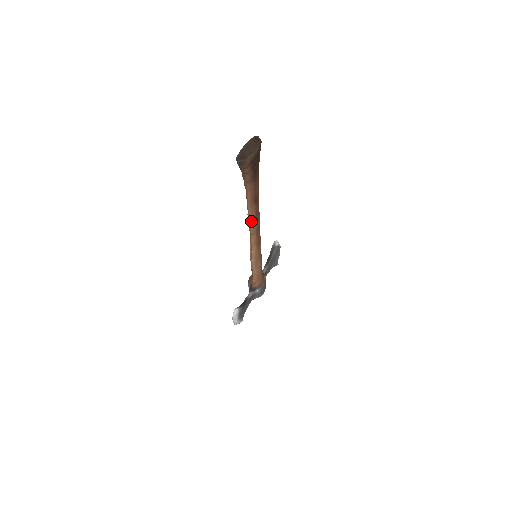
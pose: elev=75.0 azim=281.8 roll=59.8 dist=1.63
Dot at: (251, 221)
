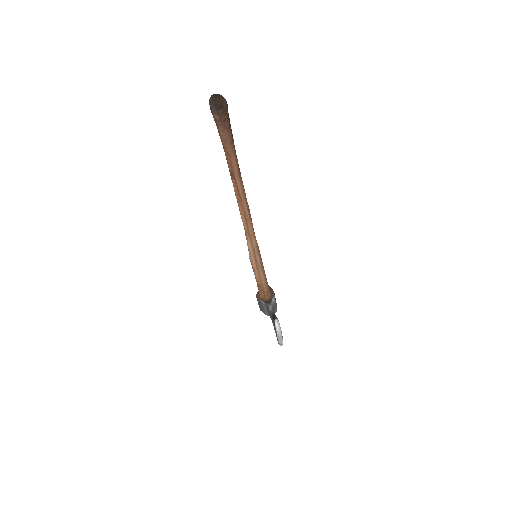
Dot at: (244, 200)
